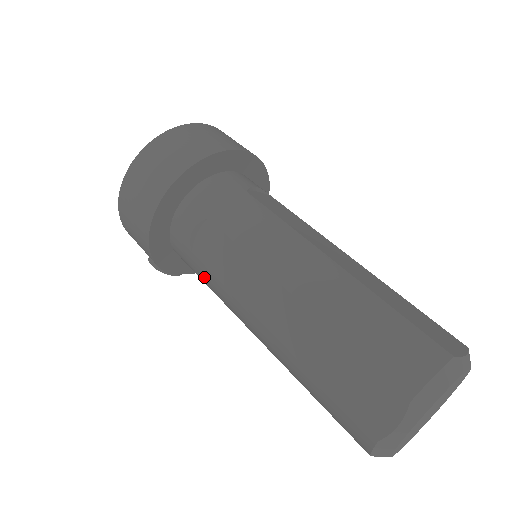
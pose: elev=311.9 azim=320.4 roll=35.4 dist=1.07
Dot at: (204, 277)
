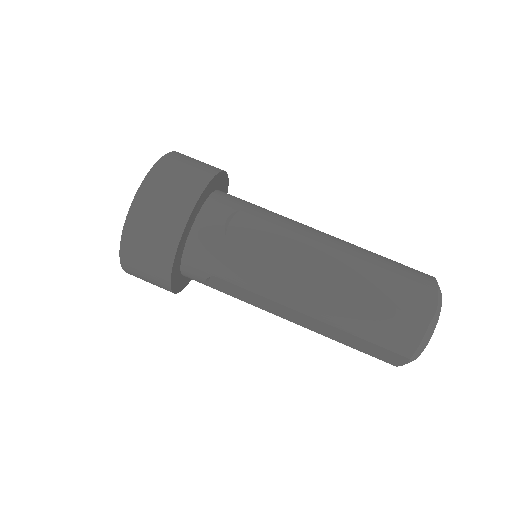
Dot at: occluded
